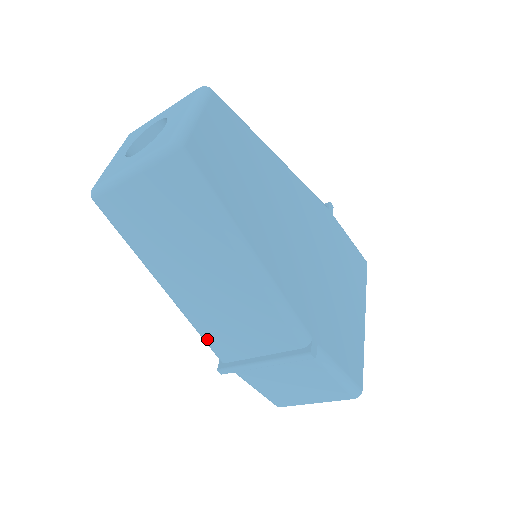
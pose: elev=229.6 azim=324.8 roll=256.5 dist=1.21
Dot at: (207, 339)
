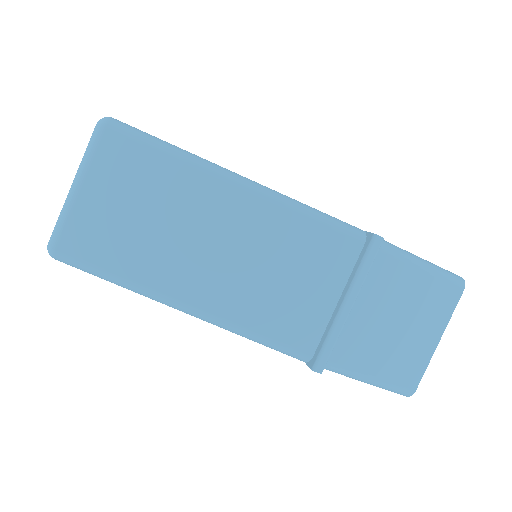
Dot at: (272, 337)
